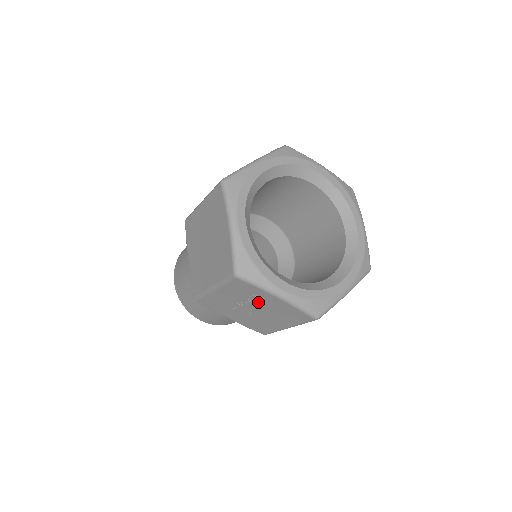
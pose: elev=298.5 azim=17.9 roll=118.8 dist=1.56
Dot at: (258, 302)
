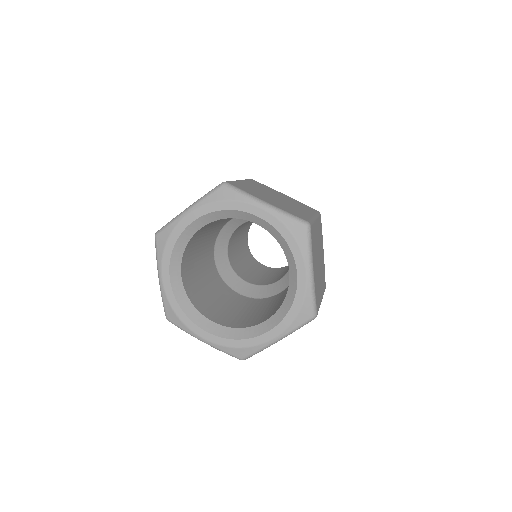
Dot at: occluded
